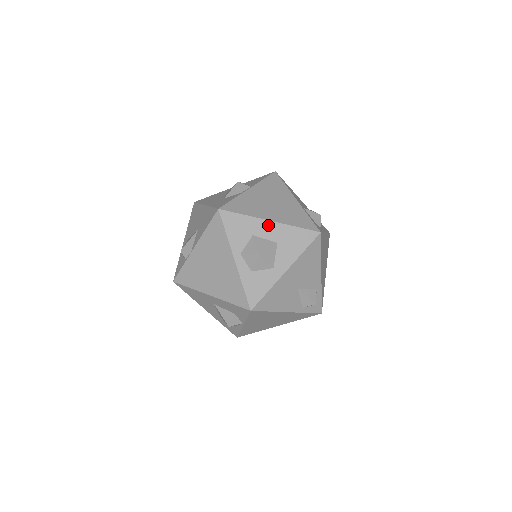
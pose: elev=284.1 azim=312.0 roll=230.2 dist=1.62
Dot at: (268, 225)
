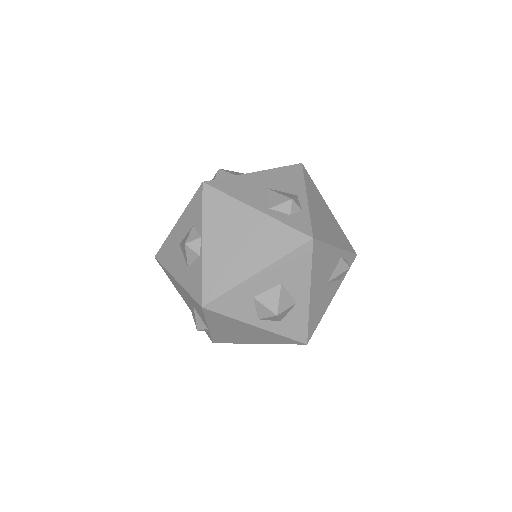
Dot at: (259, 278)
